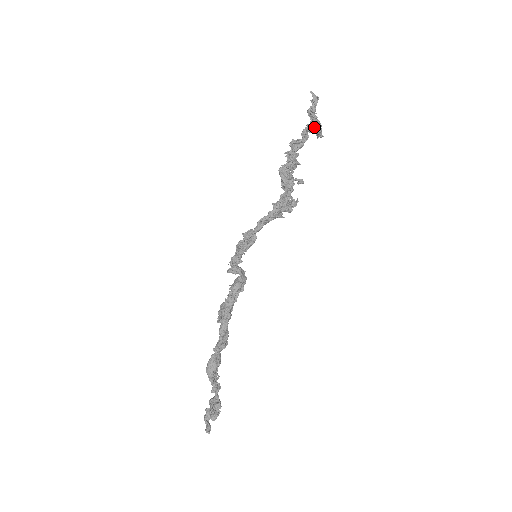
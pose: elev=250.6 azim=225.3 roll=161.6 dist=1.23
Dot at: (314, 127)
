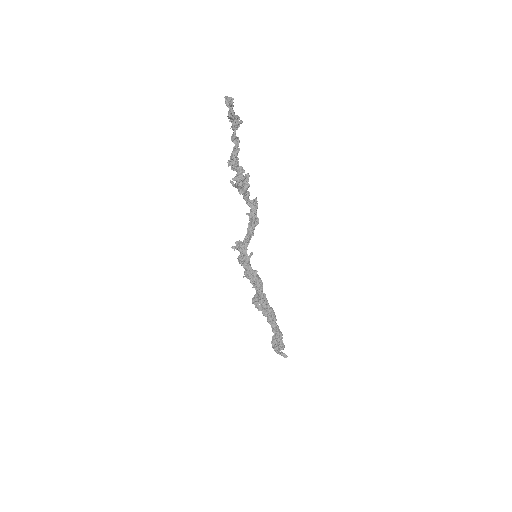
Dot at: (237, 125)
